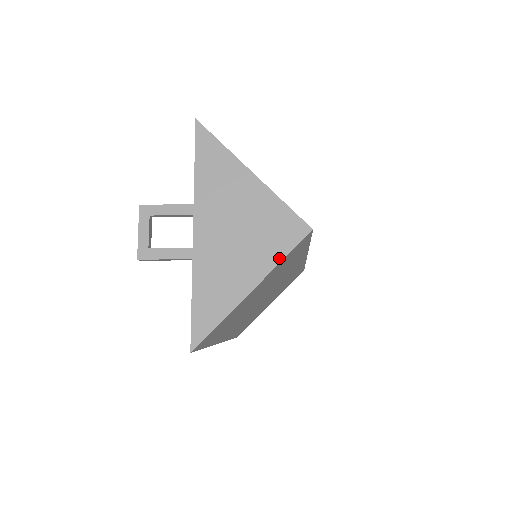
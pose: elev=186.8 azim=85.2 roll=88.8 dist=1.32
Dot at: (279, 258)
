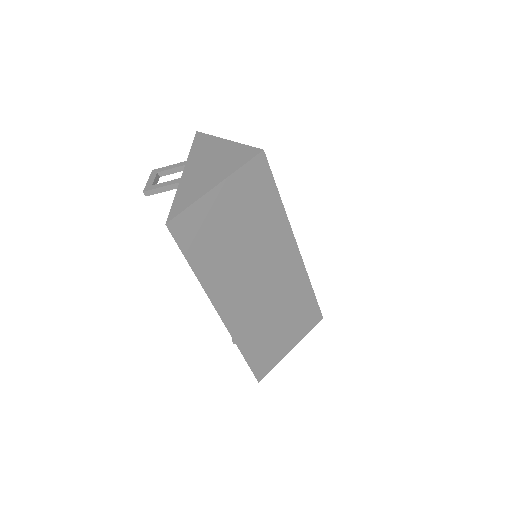
Dot at: (238, 167)
